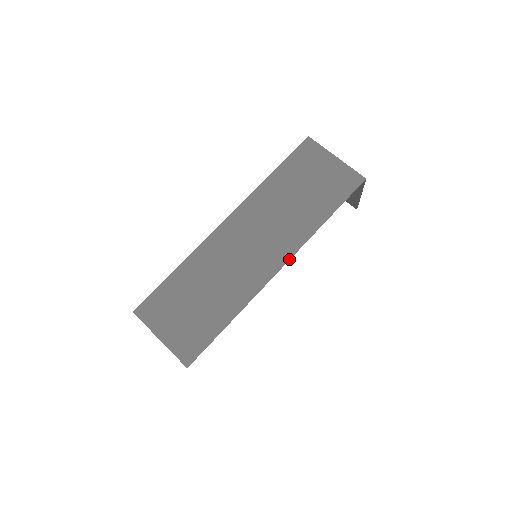
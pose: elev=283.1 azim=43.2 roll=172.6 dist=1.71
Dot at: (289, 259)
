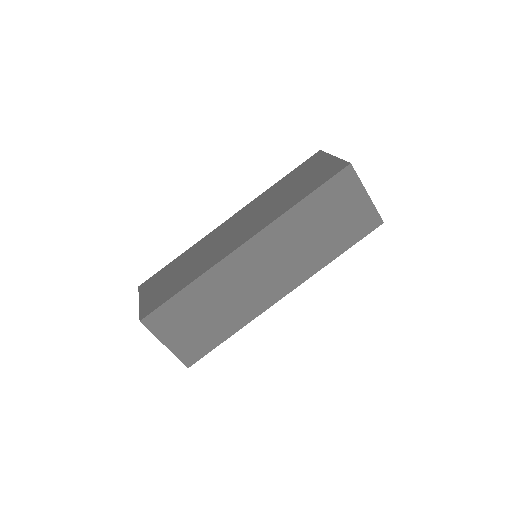
Dot at: (294, 288)
